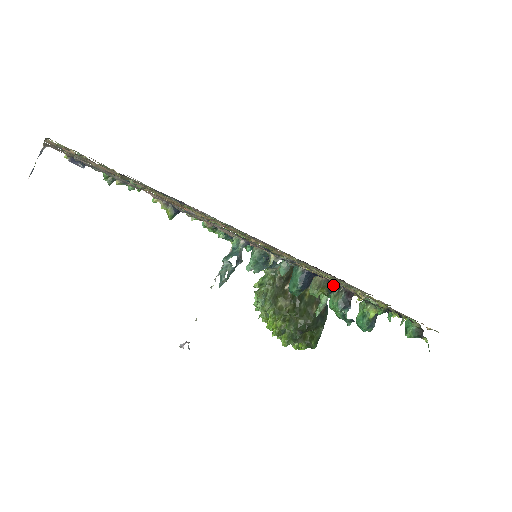
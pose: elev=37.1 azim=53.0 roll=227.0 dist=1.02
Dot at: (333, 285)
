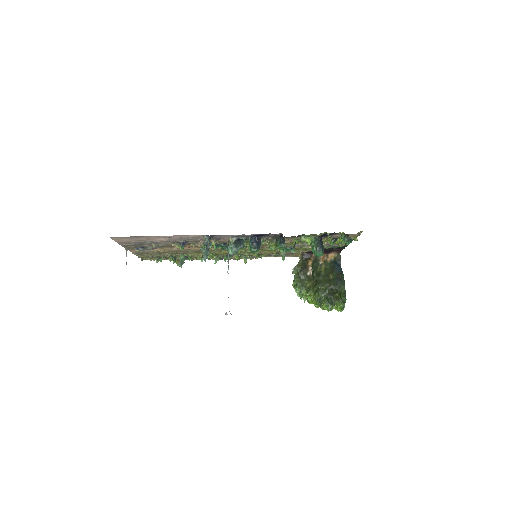
Dot at: (276, 238)
